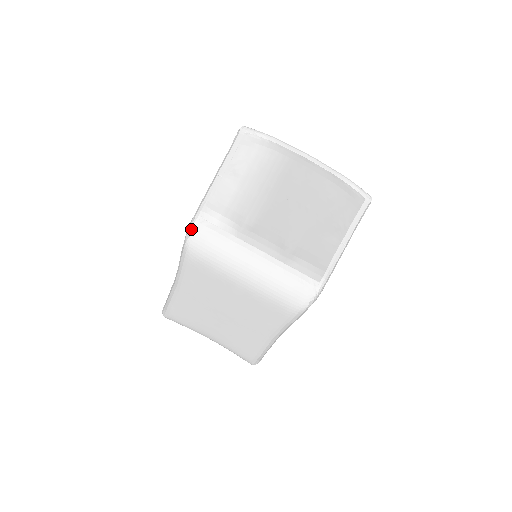
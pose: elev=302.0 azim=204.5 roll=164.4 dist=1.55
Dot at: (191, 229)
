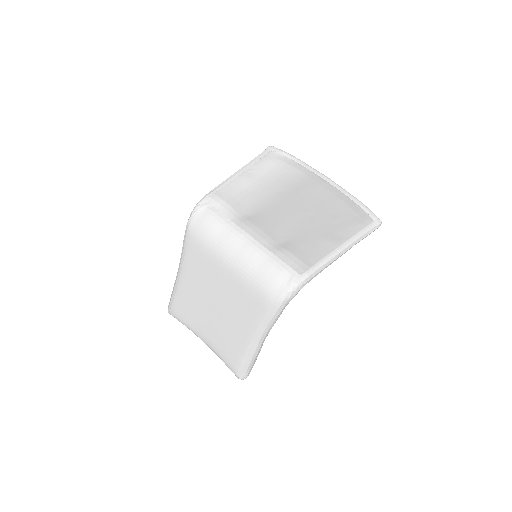
Dot at: (194, 208)
